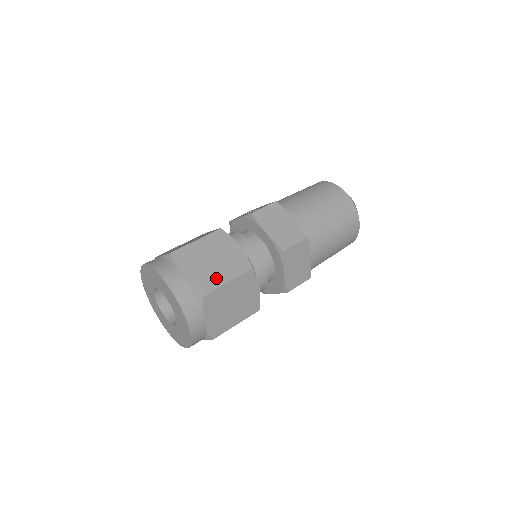
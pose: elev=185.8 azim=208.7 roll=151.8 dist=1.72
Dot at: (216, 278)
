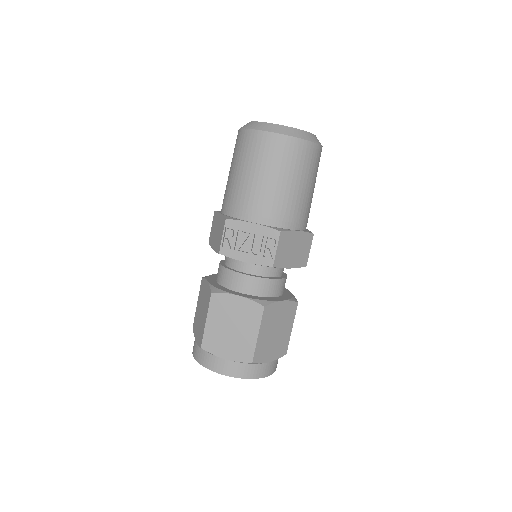
Dot at: (285, 337)
